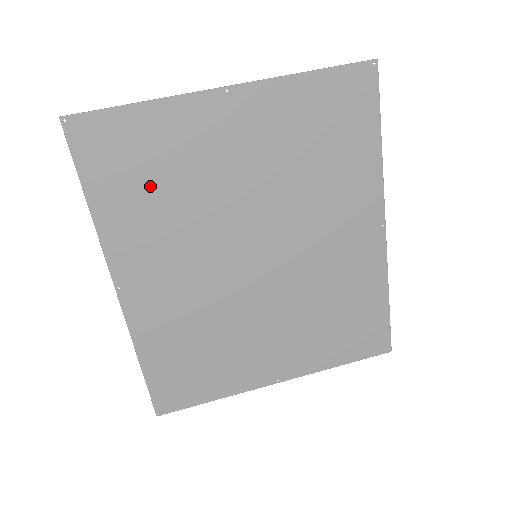
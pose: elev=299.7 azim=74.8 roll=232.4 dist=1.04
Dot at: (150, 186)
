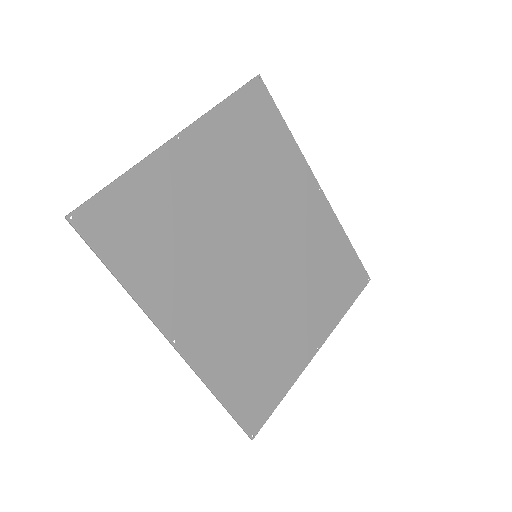
Dot at: (159, 240)
